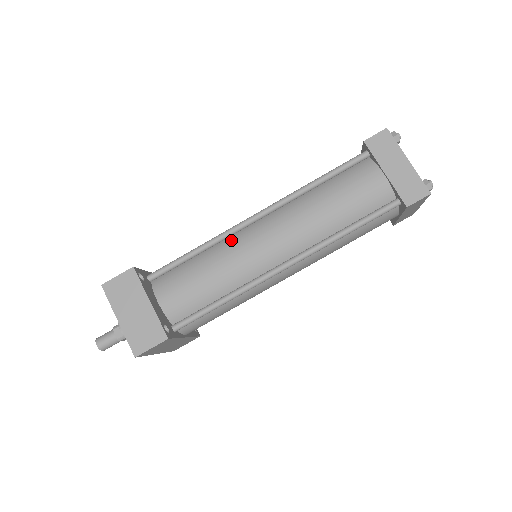
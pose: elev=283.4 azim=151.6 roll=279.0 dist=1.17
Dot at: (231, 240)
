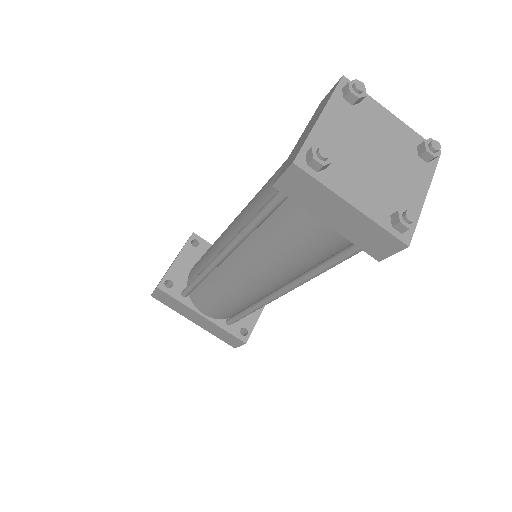
Dot at: occluded
